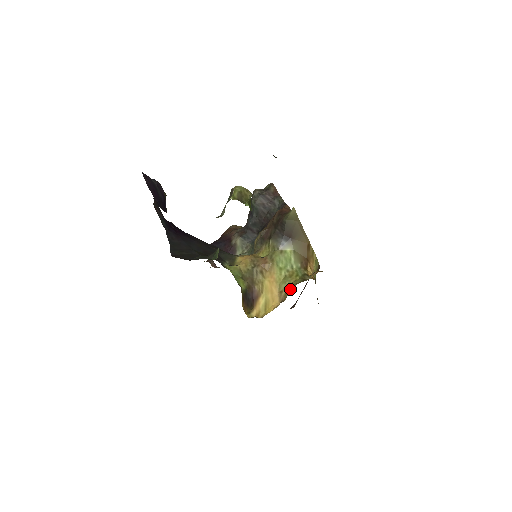
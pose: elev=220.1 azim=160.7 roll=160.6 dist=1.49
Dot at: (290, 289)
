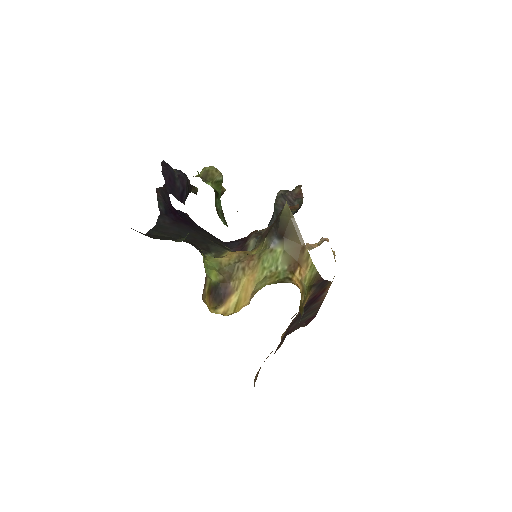
Dot at: occluded
